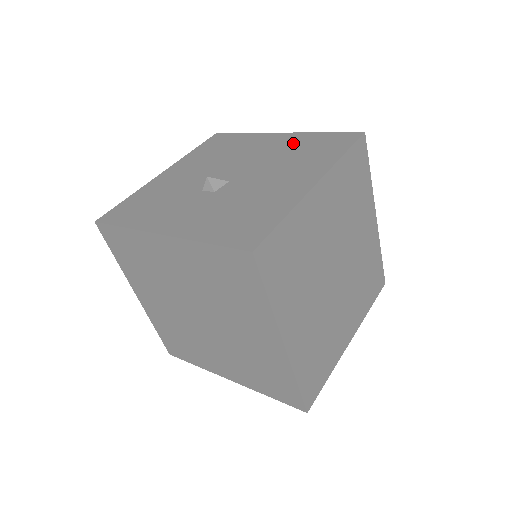
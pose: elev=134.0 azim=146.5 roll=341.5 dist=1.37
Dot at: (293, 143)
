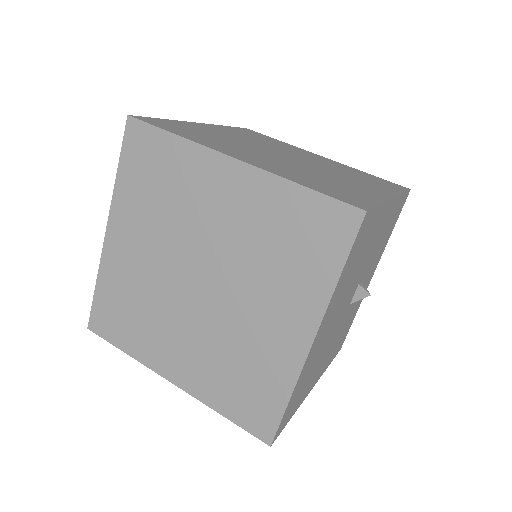
Dot at: occluded
